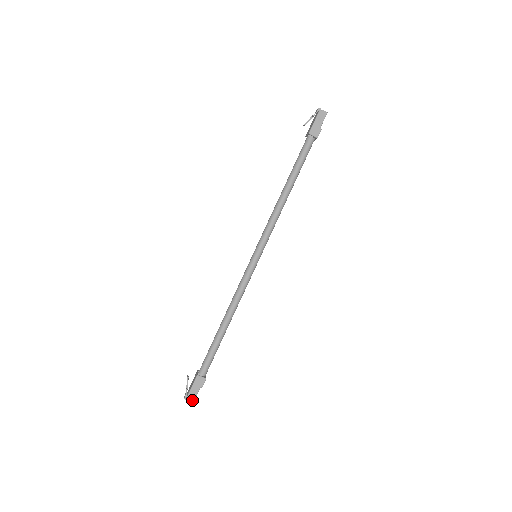
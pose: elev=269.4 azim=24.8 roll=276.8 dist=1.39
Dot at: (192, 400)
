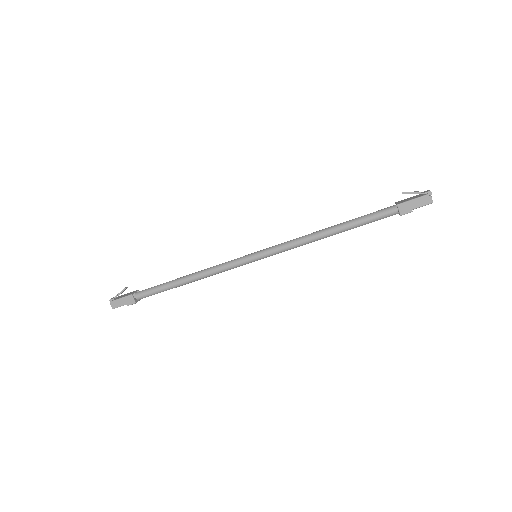
Dot at: (113, 307)
